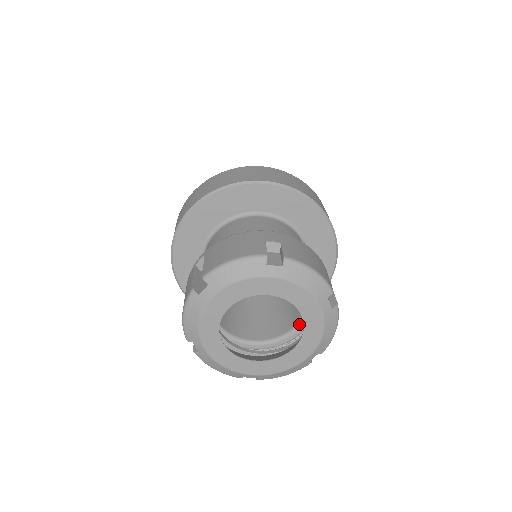
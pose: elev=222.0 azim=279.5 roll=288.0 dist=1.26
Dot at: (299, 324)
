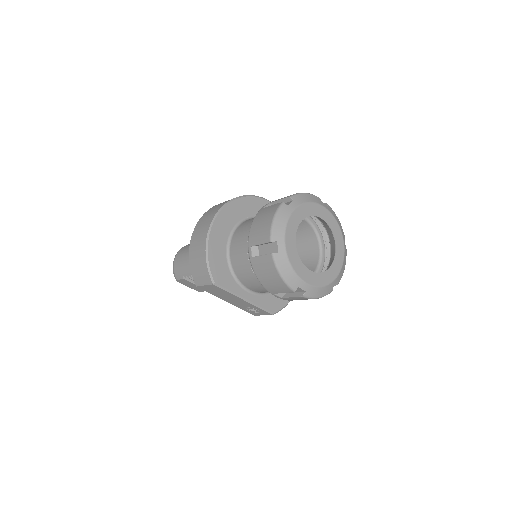
Dot at: occluded
